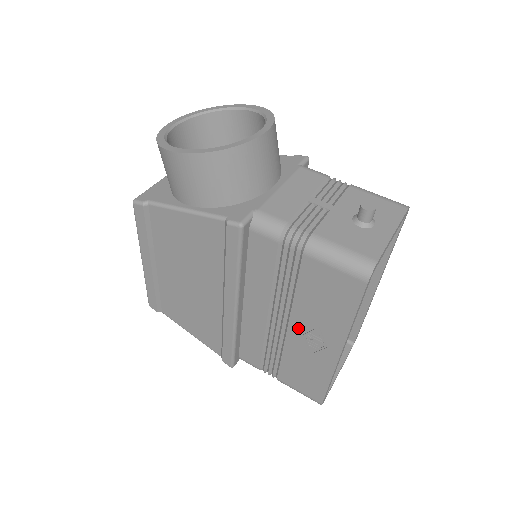
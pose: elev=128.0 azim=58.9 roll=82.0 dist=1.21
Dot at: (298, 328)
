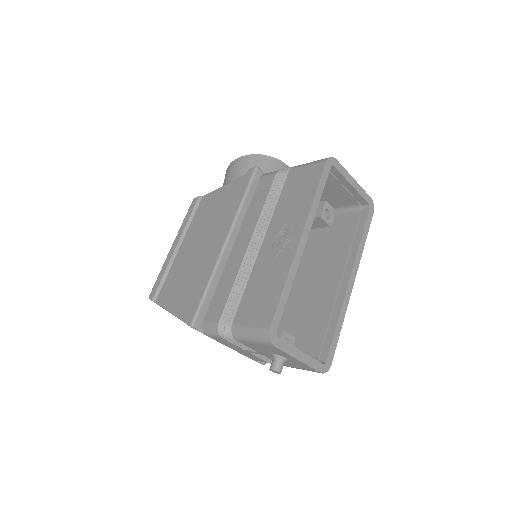
Dot at: (271, 237)
